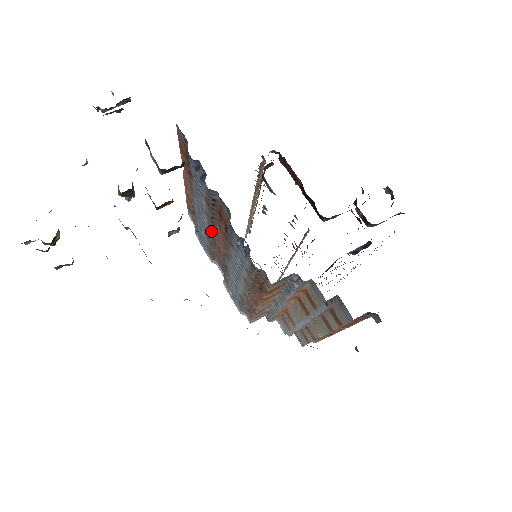
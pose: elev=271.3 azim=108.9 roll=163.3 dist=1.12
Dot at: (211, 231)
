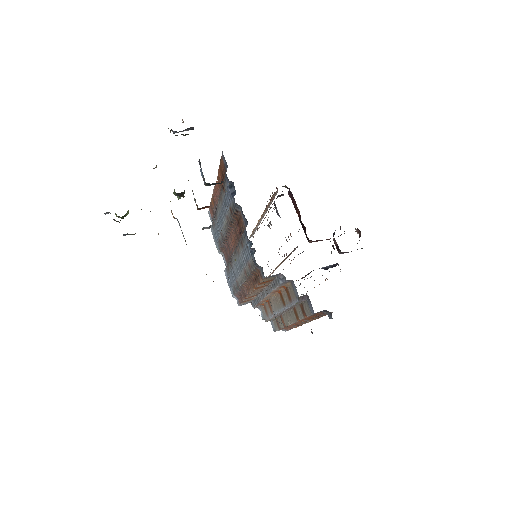
Dot at: (227, 231)
